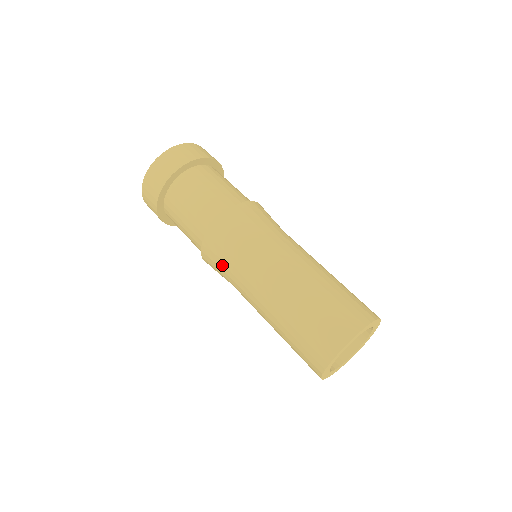
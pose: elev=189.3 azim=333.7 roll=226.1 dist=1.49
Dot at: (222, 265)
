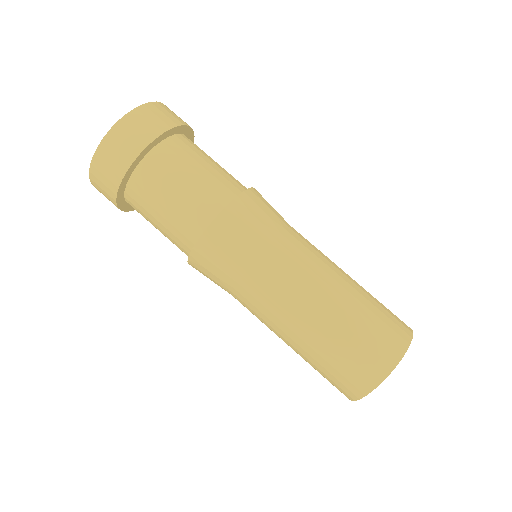
Dot at: (218, 285)
